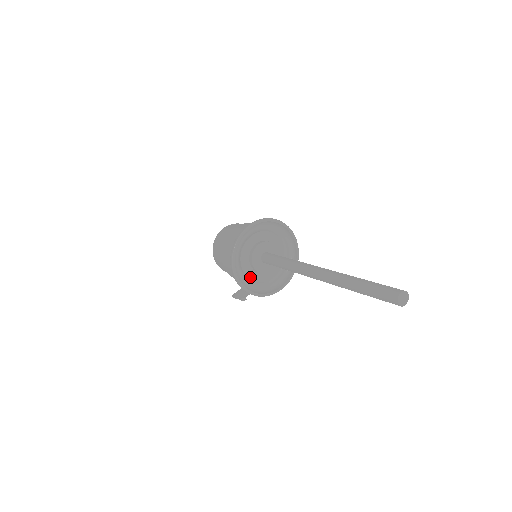
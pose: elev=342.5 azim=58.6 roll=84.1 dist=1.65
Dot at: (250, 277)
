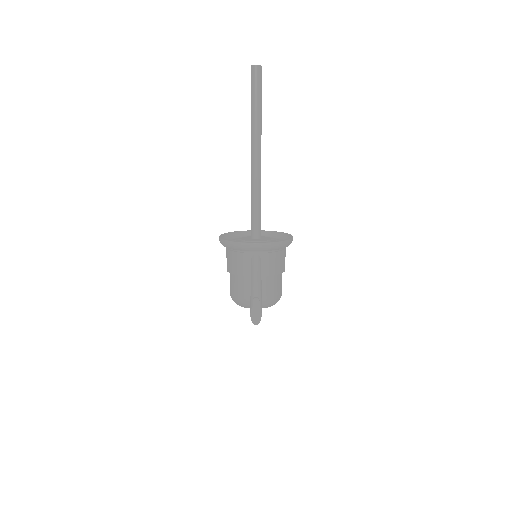
Dot at: occluded
